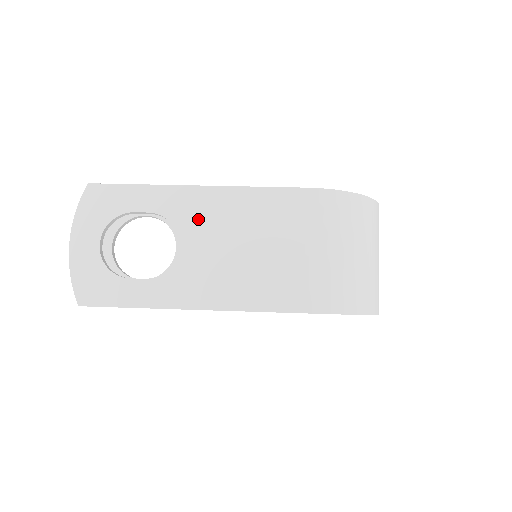
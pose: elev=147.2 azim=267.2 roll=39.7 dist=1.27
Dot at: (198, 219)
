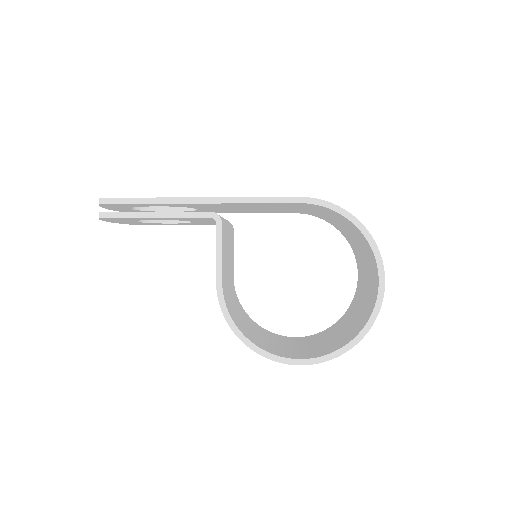
Dot at: occluded
